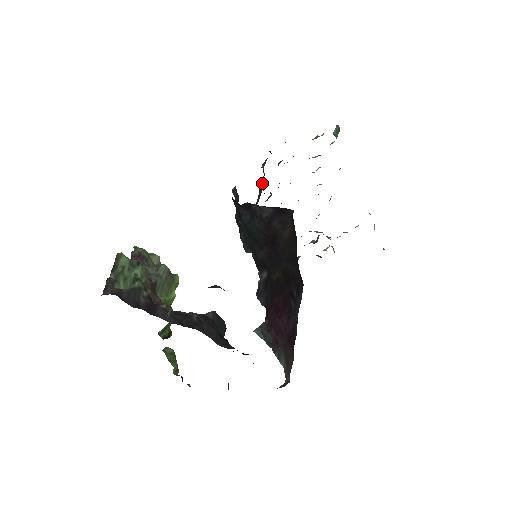
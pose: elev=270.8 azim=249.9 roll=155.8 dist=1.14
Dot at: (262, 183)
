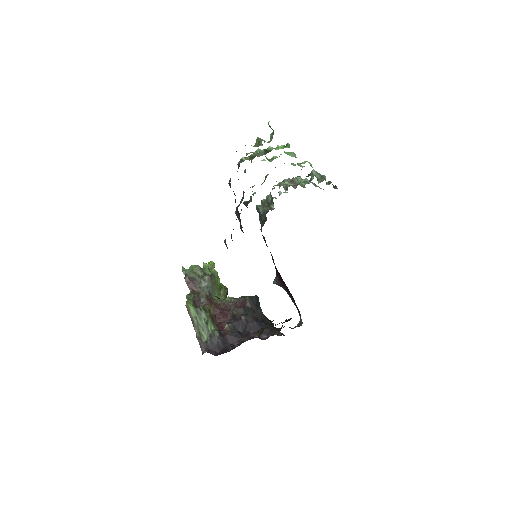
Dot at: (235, 195)
